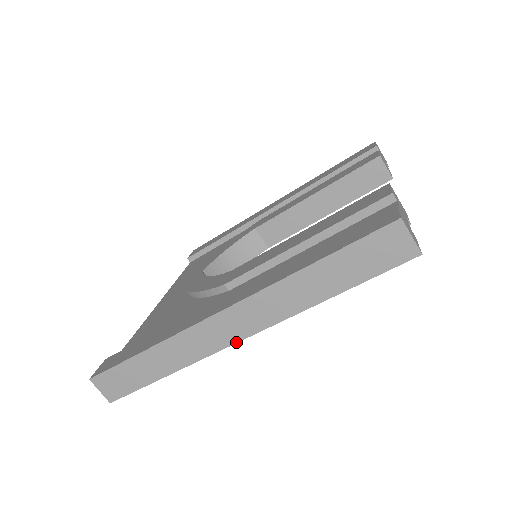
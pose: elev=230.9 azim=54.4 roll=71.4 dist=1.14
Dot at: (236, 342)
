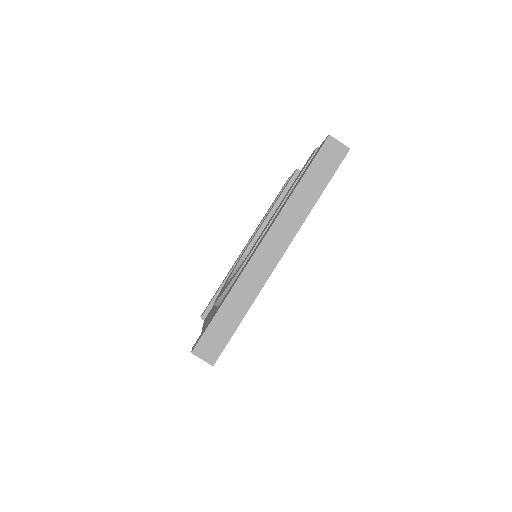
Dot at: (280, 259)
